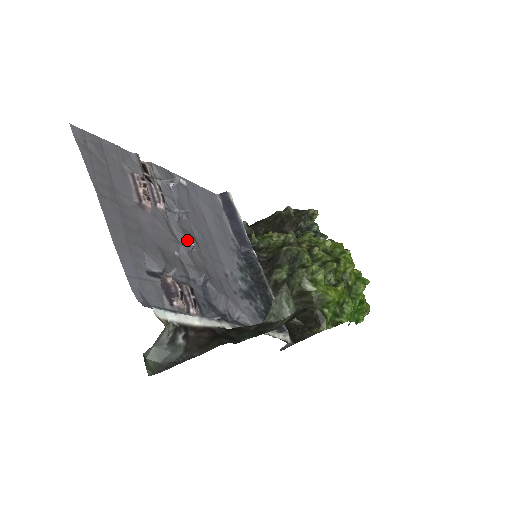
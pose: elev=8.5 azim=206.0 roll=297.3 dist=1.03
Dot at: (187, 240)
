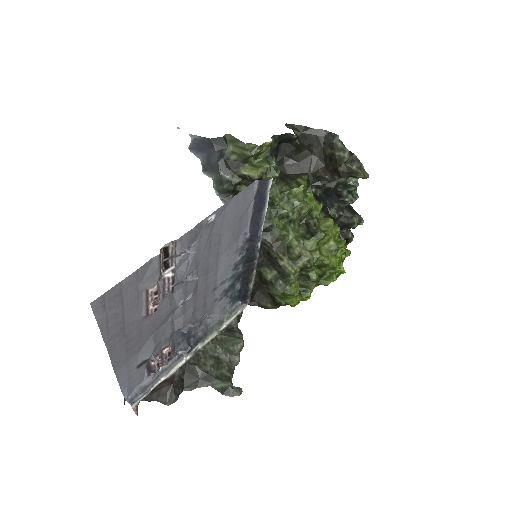
Dot at: (185, 299)
